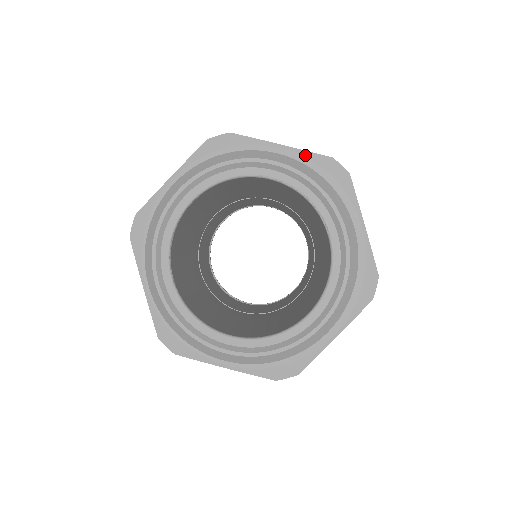
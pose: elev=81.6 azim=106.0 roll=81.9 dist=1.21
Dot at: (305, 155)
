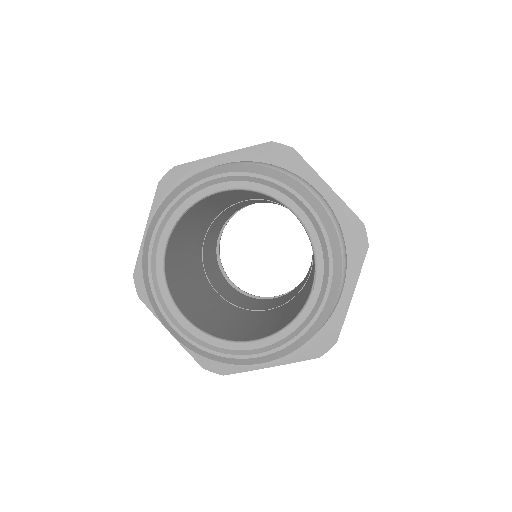
Dot at: (342, 207)
